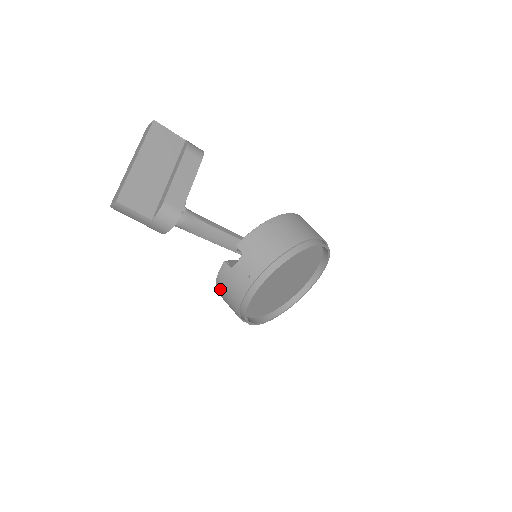
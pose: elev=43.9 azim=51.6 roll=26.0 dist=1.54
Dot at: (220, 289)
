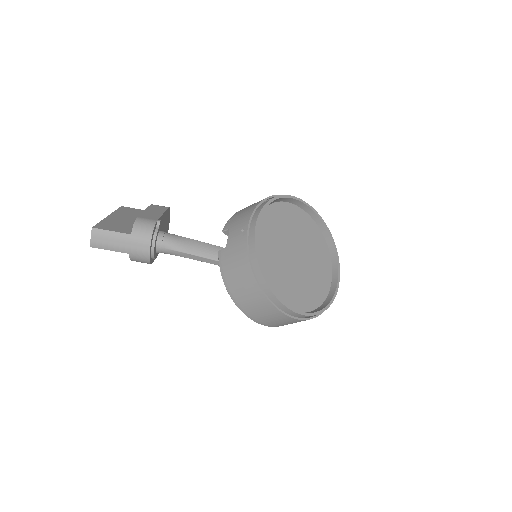
Dot at: (230, 284)
